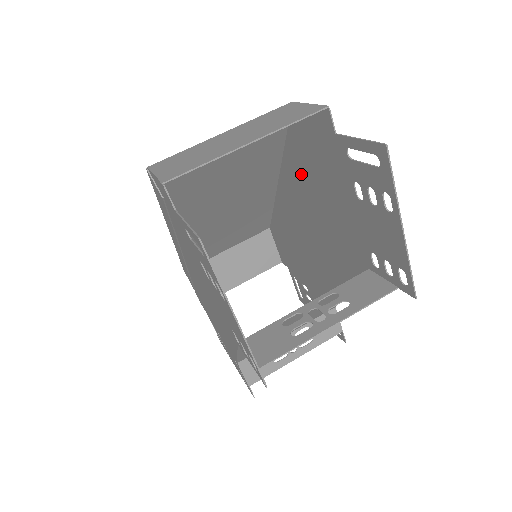
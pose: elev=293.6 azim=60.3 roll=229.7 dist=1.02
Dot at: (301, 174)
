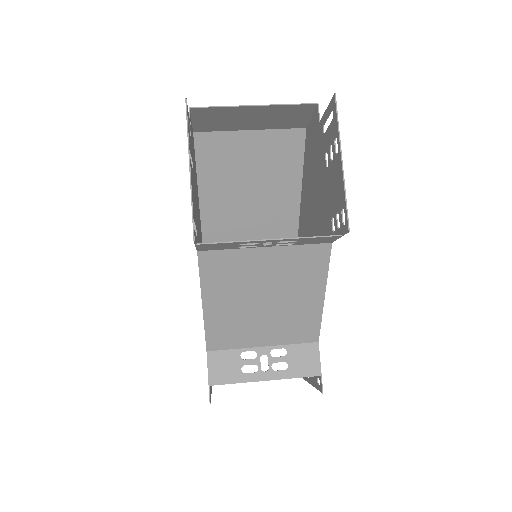
Dot at: (307, 192)
